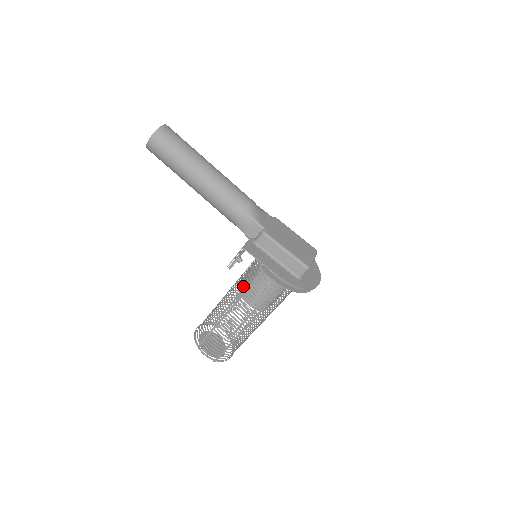
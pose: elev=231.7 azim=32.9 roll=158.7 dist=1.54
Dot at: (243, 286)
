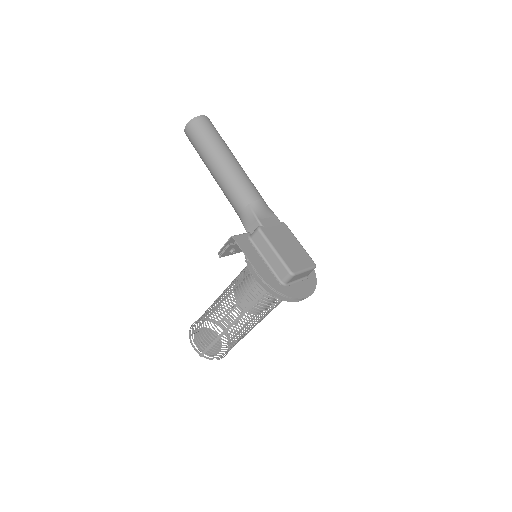
Dot at: (235, 281)
